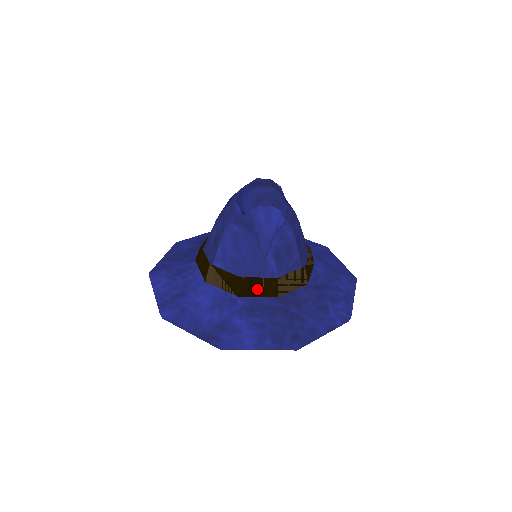
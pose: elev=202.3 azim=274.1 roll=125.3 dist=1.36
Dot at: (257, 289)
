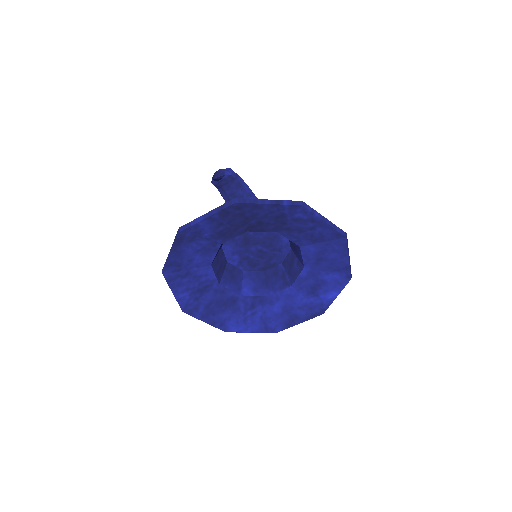
Dot at: occluded
